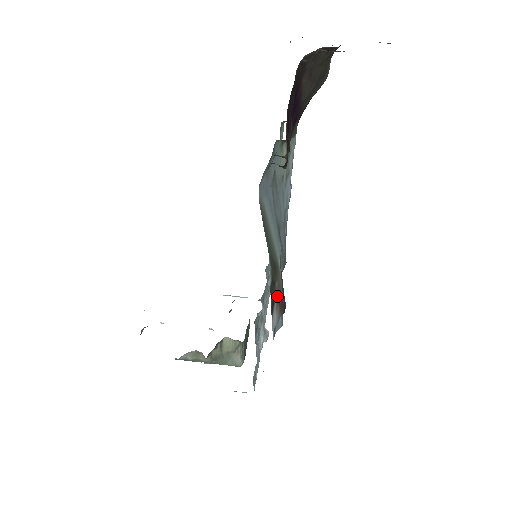
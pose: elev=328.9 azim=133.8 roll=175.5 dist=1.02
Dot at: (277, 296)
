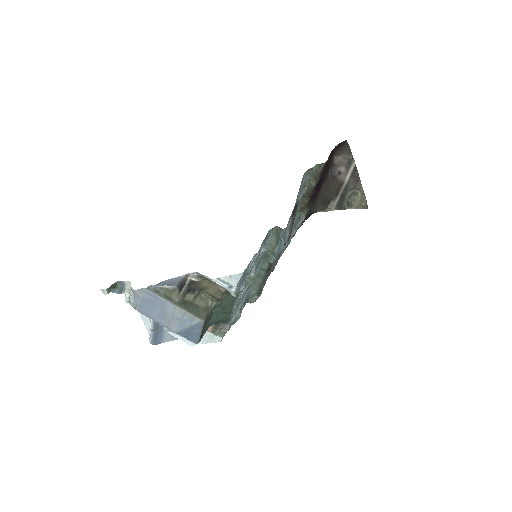
Dot at: (294, 217)
